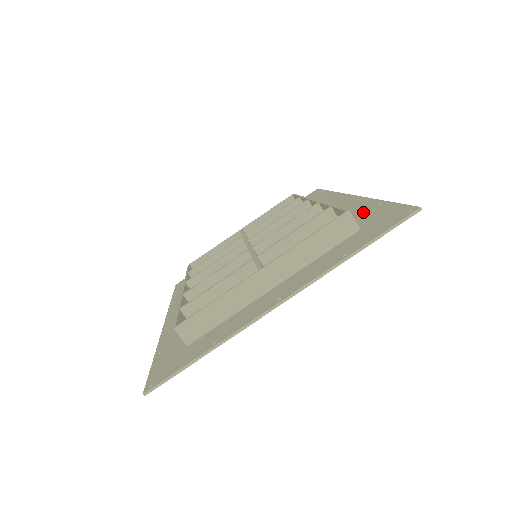
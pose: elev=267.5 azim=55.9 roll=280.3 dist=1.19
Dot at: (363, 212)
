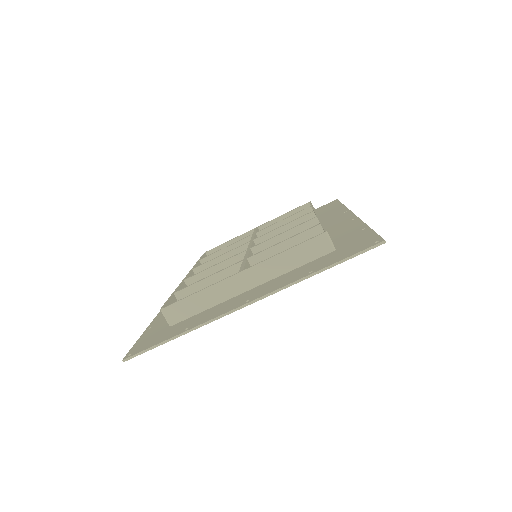
Dot at: (348, 233)
